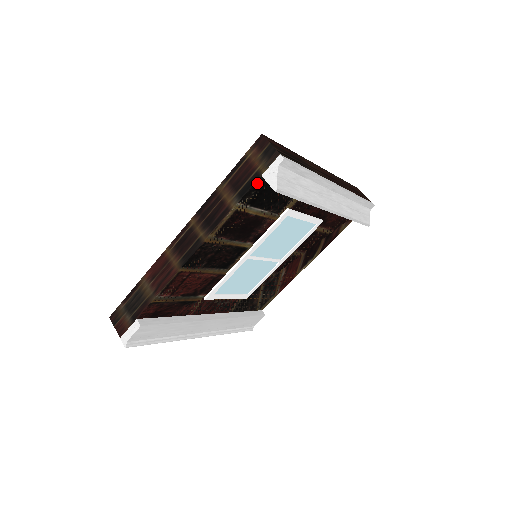
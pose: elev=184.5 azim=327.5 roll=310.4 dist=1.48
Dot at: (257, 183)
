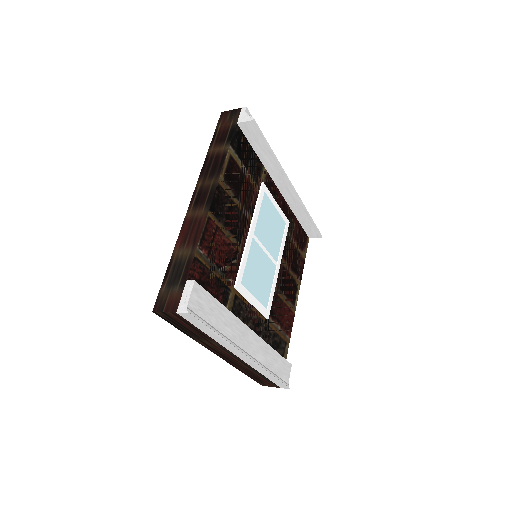
Dot at: (236, 131)
